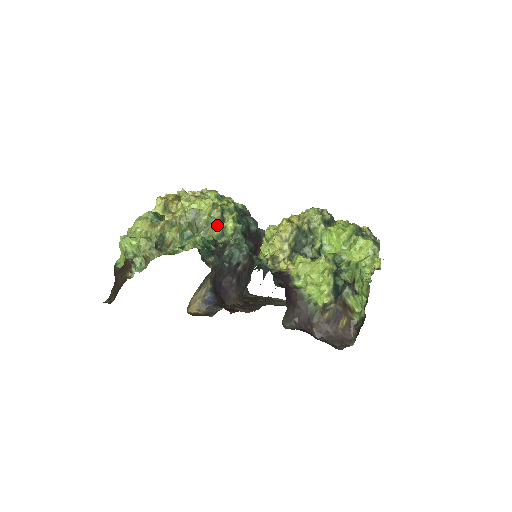
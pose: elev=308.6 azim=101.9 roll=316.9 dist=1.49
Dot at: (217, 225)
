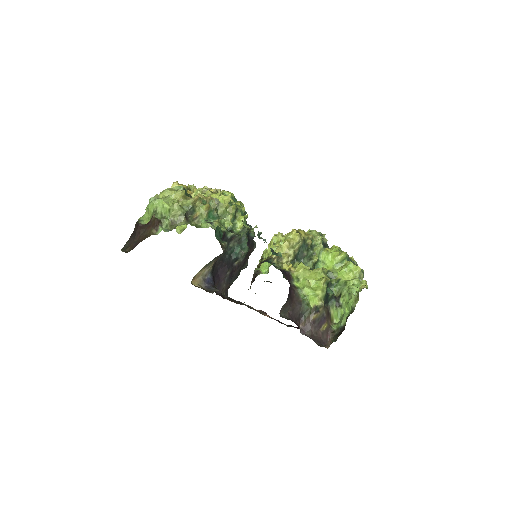
Dot at: (230, 219)
